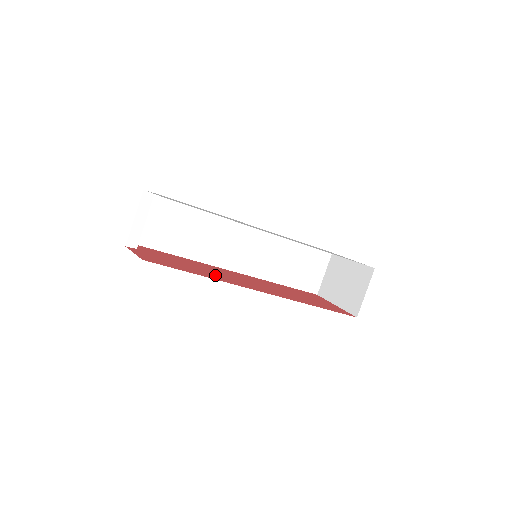
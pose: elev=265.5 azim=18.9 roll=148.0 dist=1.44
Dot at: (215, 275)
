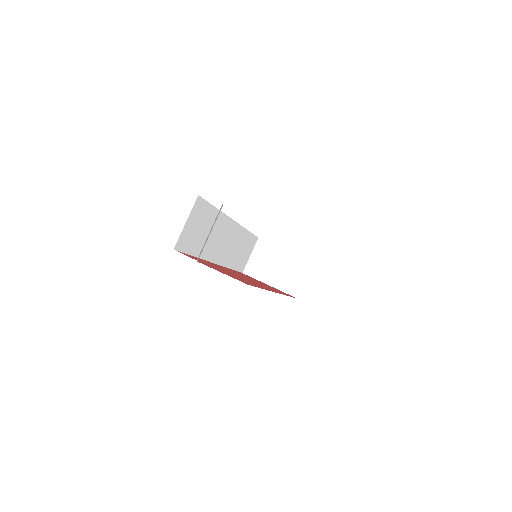
Dot at: occluded
